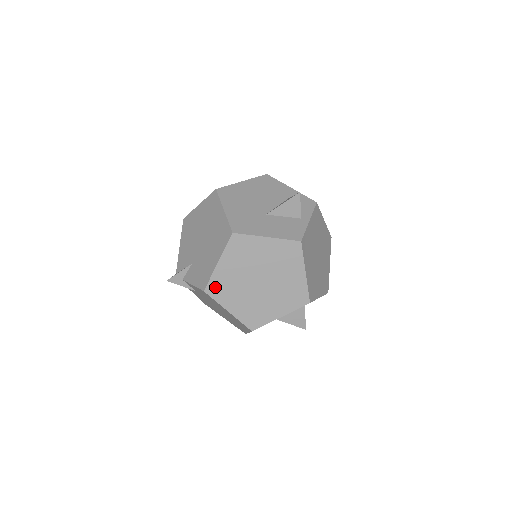
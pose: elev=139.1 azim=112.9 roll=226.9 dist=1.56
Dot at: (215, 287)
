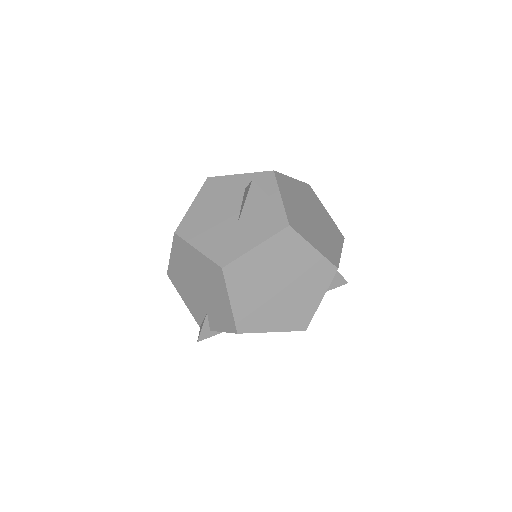
Dot at: (244, 323)
